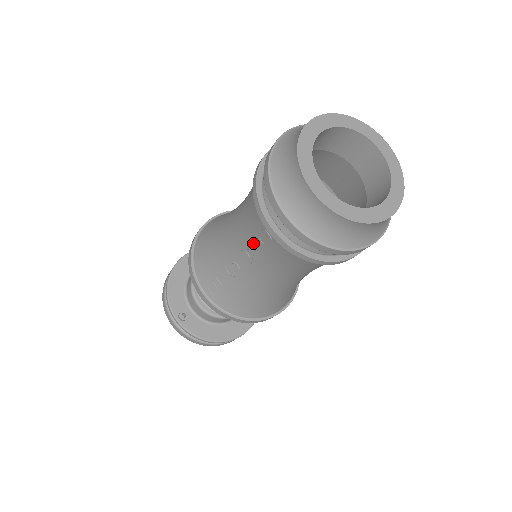
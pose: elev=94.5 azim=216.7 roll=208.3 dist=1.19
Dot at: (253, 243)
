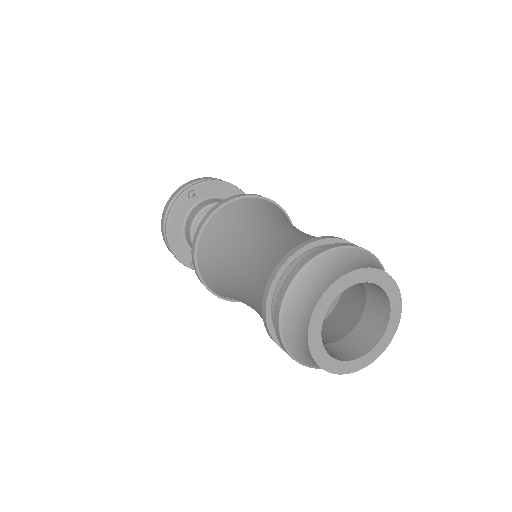
Dot at: occluded
